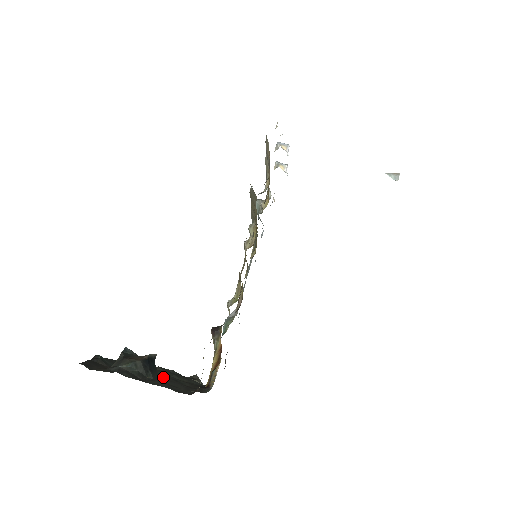
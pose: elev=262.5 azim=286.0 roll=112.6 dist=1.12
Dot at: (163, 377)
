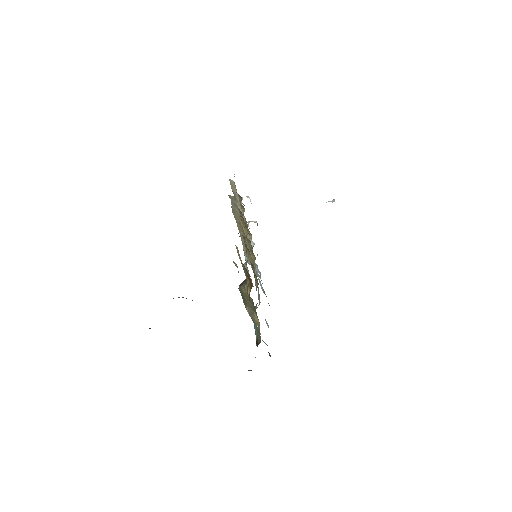
Dot at: occluded
